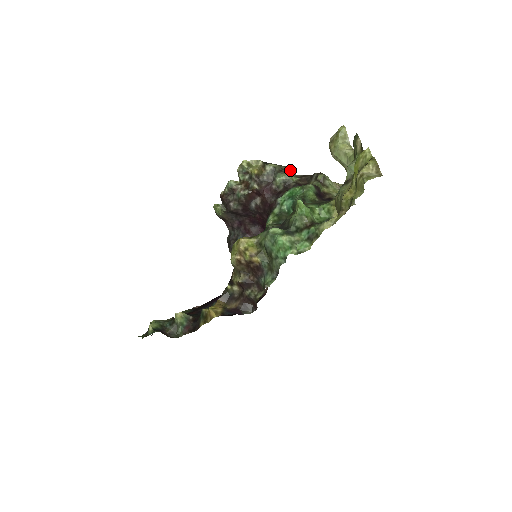
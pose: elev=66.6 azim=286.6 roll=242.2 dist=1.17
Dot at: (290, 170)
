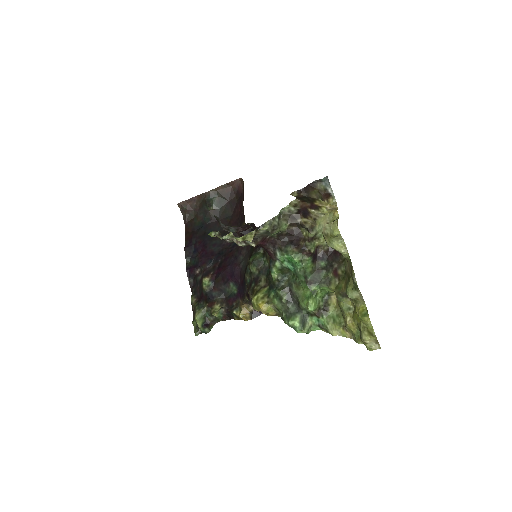
Dot at: (279, 216)
